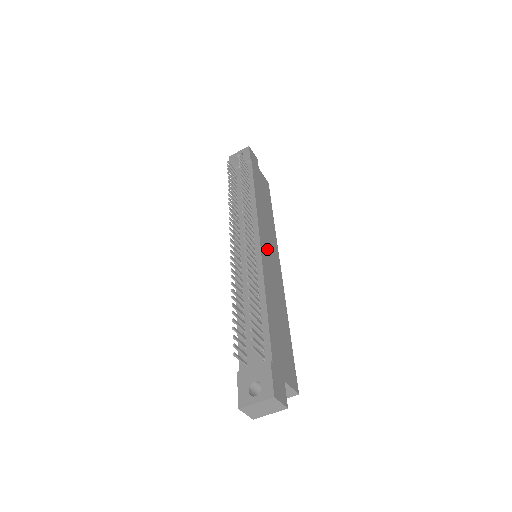
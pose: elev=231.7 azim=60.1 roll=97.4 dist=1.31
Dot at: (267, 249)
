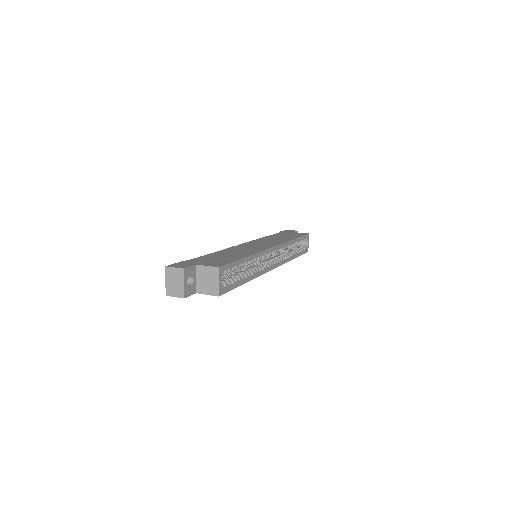
Dot at: occluded
